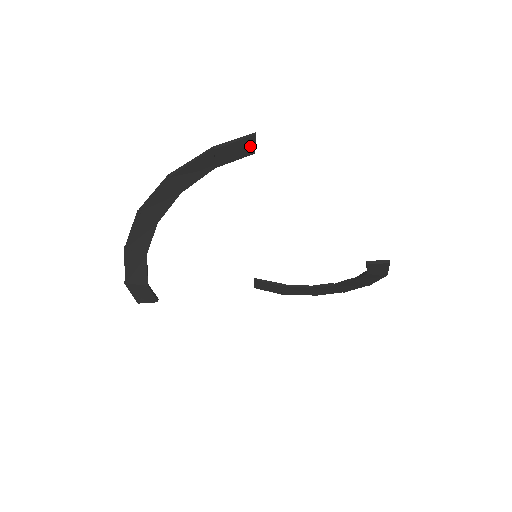
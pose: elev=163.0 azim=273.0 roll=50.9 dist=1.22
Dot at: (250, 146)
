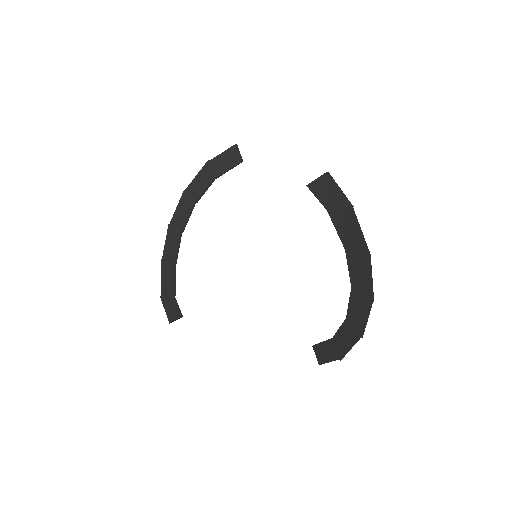
Dot at: (235, 155)
